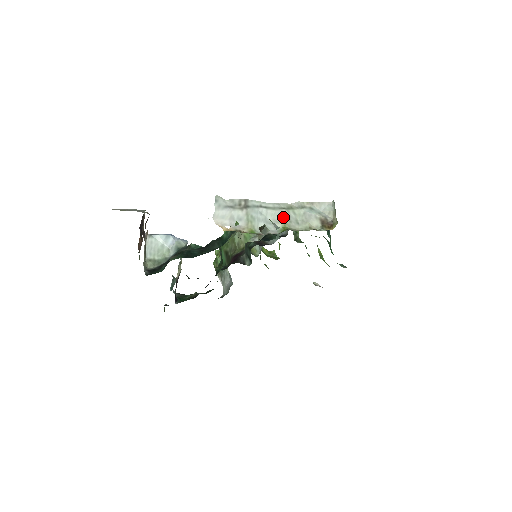
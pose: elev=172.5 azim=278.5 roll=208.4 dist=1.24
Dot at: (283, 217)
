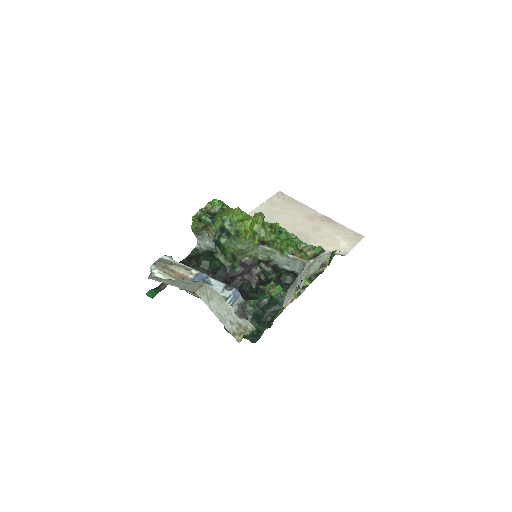
Dot at: (306, 273)
